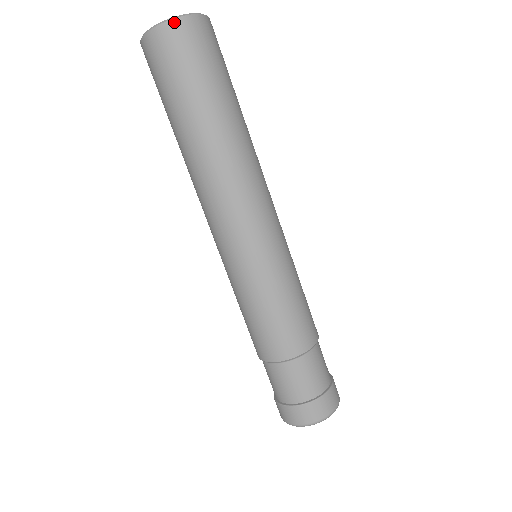
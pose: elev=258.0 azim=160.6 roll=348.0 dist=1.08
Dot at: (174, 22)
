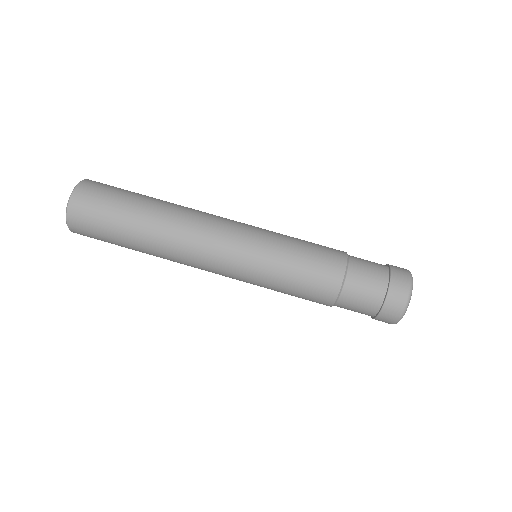
Dot at: (74, 195)
